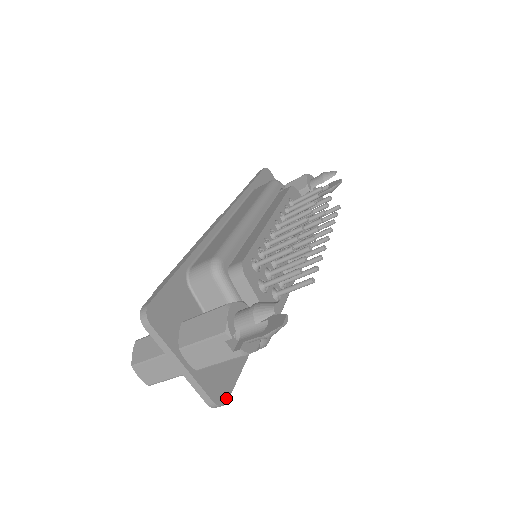
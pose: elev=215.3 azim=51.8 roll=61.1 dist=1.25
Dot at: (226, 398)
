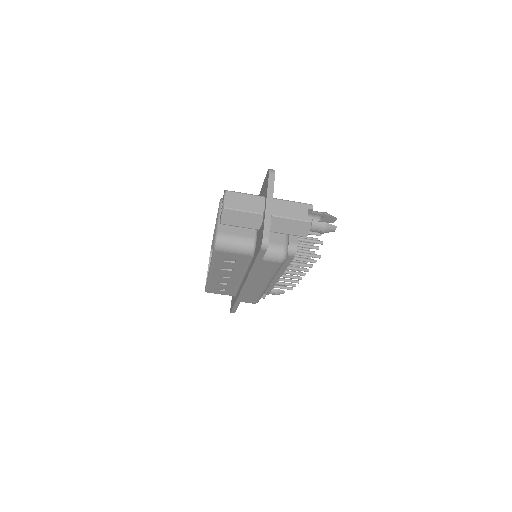
Dot at: occluded
